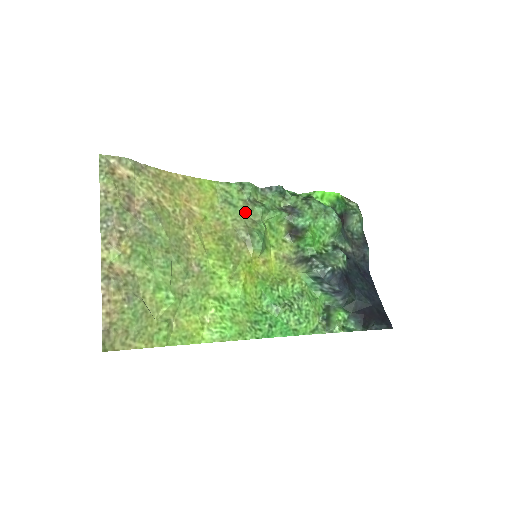
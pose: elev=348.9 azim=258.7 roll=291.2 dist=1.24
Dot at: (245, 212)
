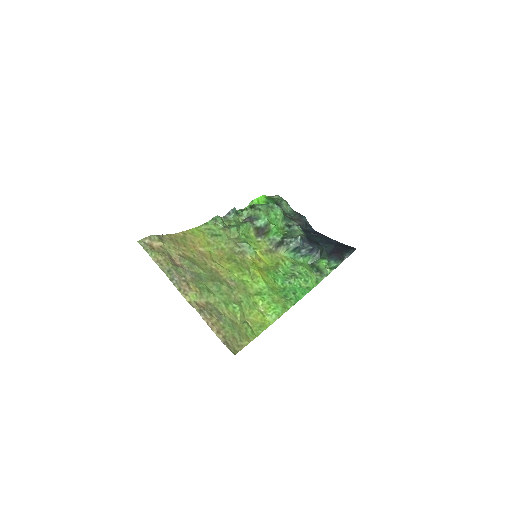
Dot at: (227, 236)
